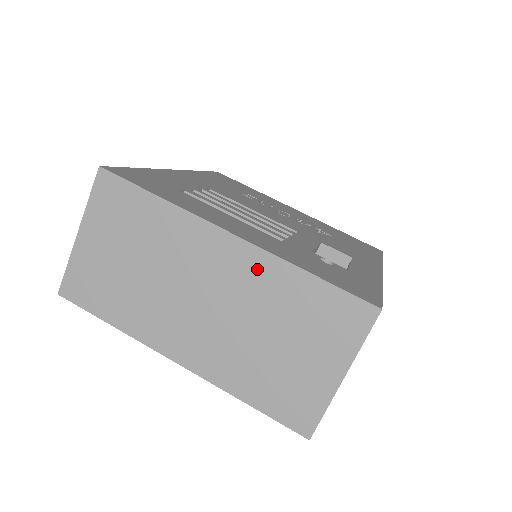
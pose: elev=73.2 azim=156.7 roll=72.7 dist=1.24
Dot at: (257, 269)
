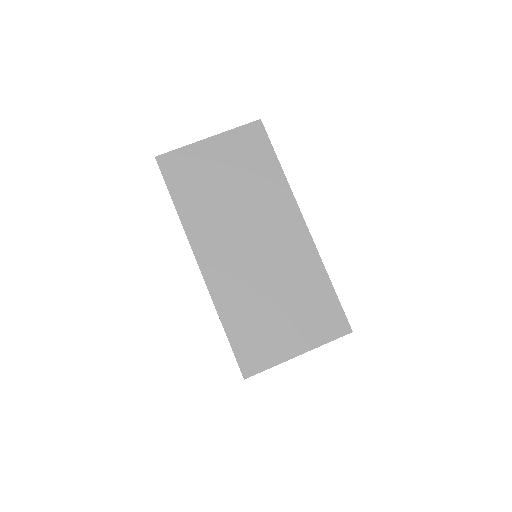
Dot at: (303, 254)
